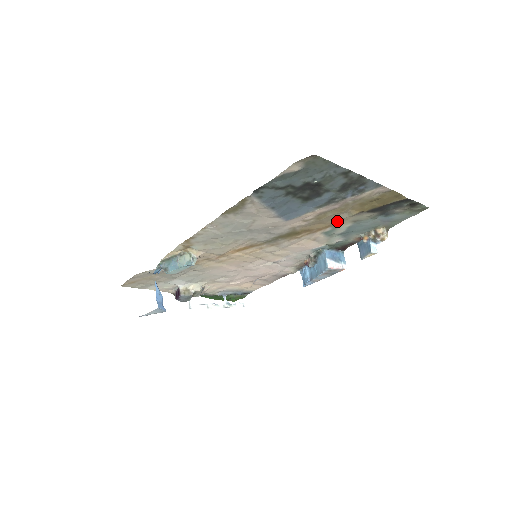
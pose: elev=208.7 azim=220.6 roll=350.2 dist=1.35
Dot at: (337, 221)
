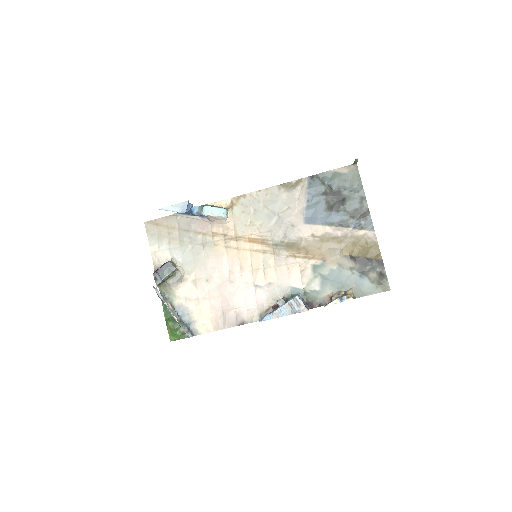
Dot at: (329, 255)
